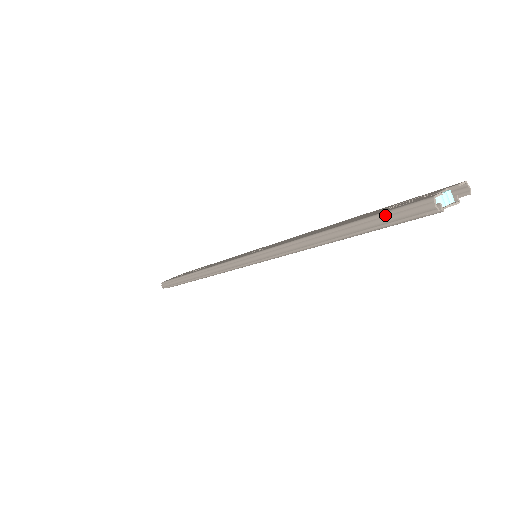
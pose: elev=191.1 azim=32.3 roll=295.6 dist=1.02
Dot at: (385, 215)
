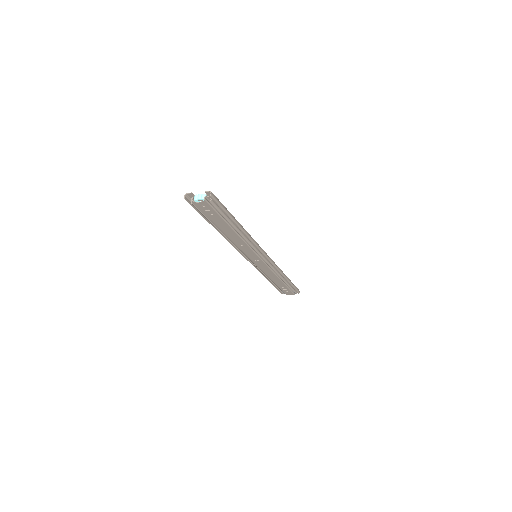
Dot at: occluded
